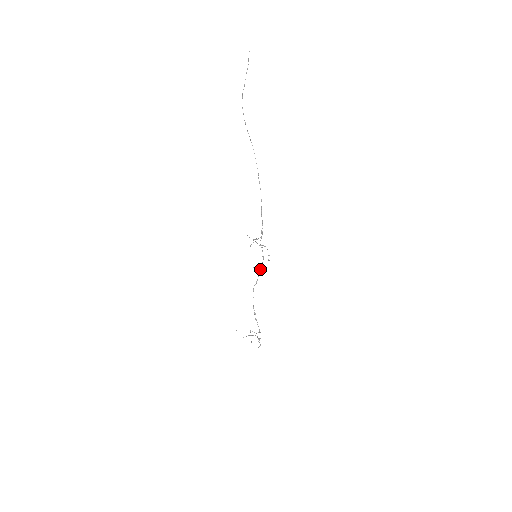
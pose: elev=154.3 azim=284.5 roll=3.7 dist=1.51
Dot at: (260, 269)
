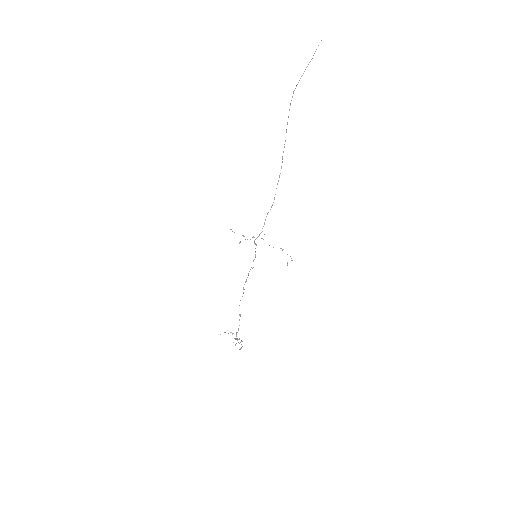
Dot at: occluded
